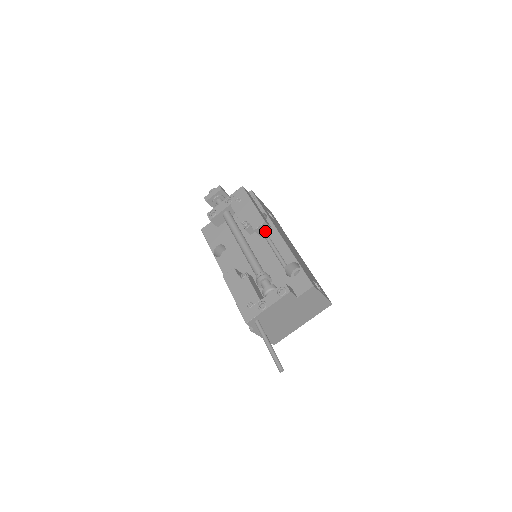
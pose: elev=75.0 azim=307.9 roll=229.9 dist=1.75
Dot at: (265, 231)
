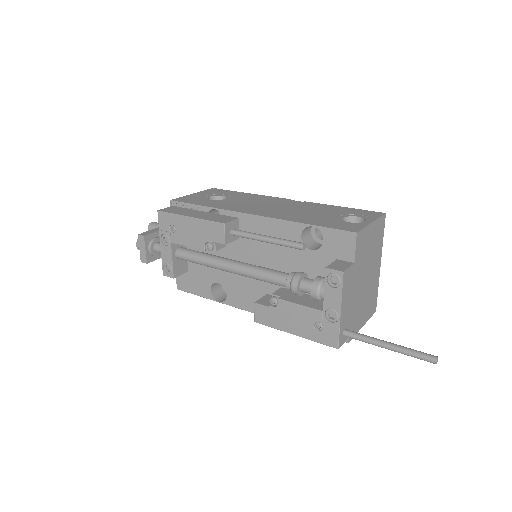
Dot at: (236, 231)
